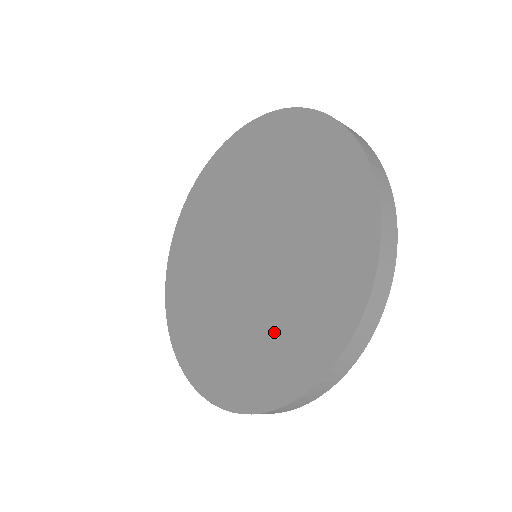
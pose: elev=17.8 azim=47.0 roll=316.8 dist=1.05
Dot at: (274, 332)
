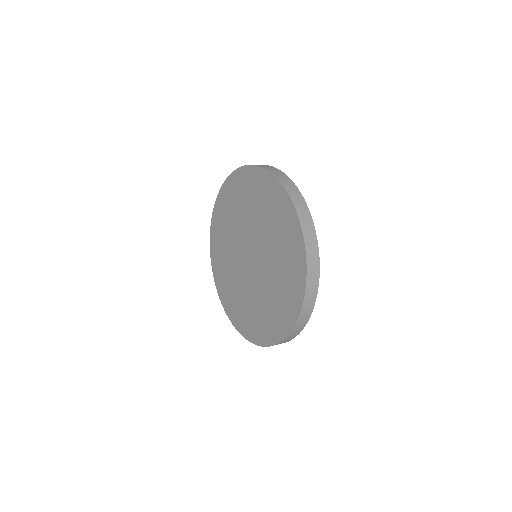
Dot at: (240, 300)
